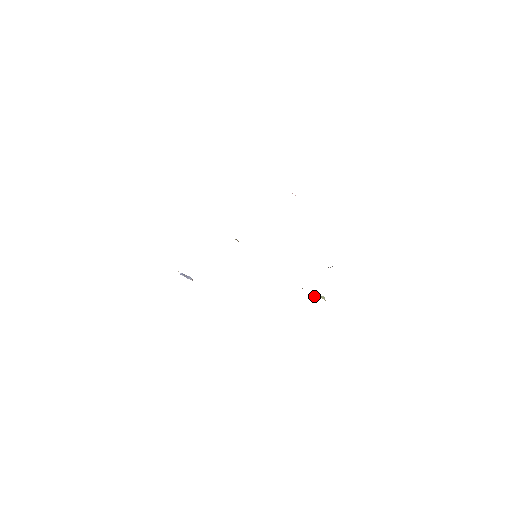
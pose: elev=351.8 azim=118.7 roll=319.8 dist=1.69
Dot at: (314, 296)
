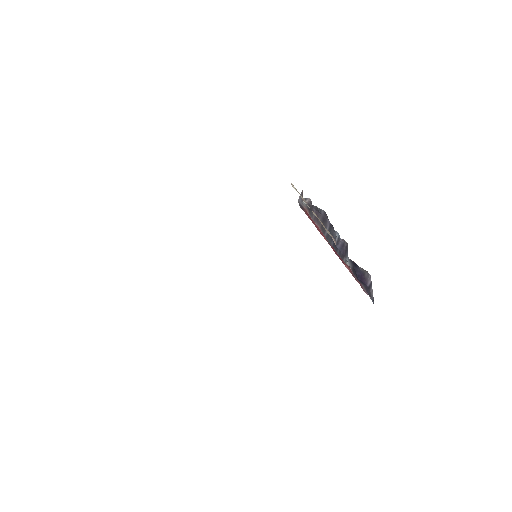
Dot at: occluded
